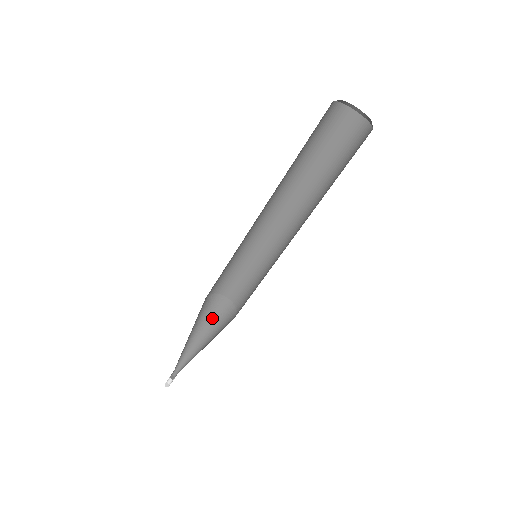
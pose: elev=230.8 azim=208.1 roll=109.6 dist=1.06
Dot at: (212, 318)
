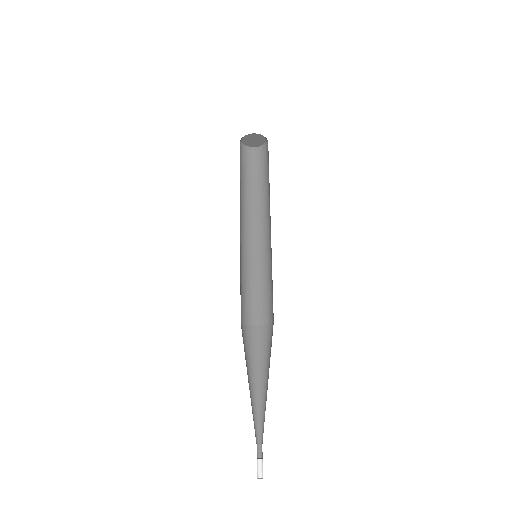
Dot at: (253, 355)
